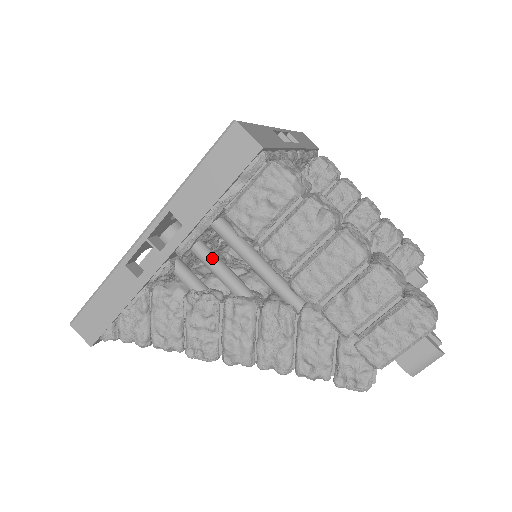
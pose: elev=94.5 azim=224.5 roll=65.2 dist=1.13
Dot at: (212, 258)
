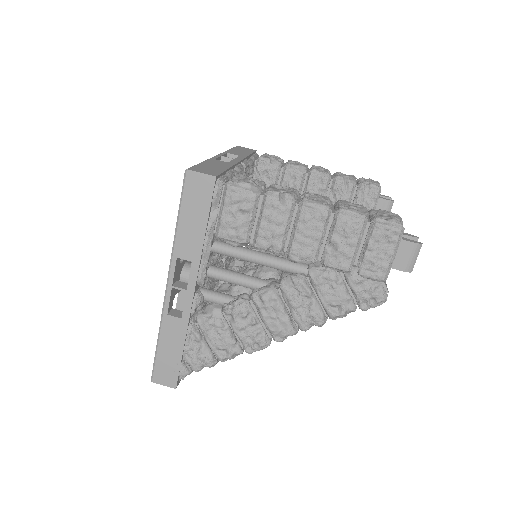
Dot at: (225, 273)
